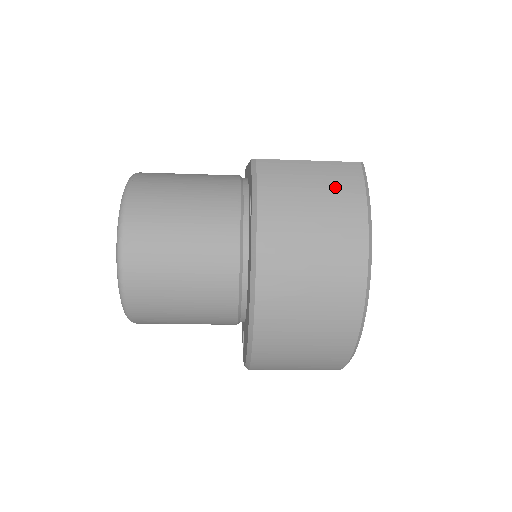
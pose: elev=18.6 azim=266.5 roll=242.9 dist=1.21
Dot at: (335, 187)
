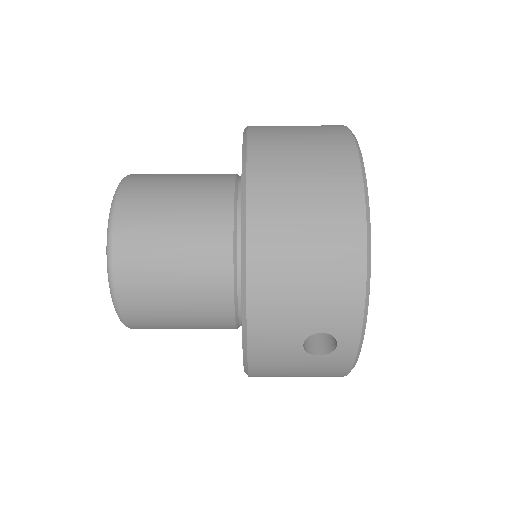
Dot at: (319, 127)
